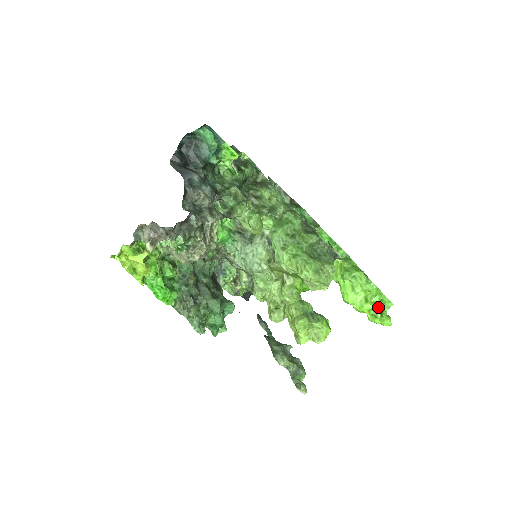
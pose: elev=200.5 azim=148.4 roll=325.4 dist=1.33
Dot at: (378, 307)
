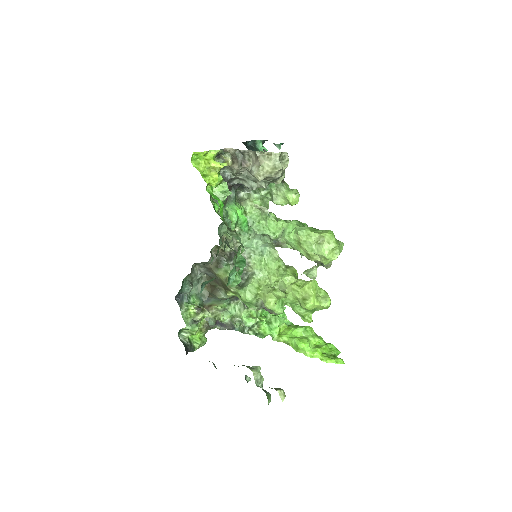
Dot at: (328, 354)
